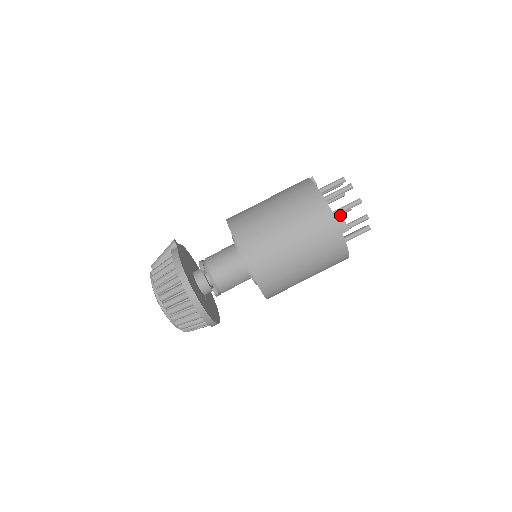
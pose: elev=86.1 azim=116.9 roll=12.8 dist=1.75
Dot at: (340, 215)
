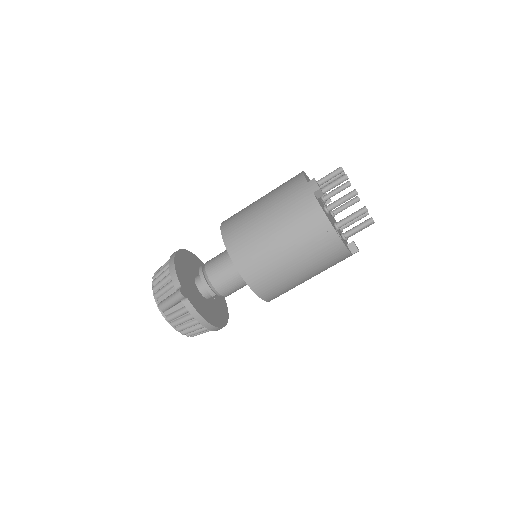
Dot at: (332, 181)
